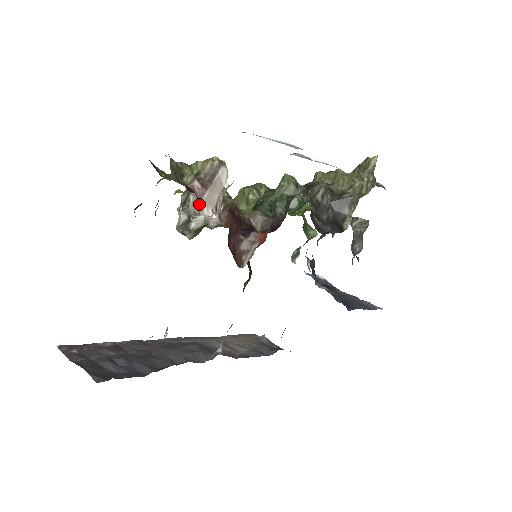
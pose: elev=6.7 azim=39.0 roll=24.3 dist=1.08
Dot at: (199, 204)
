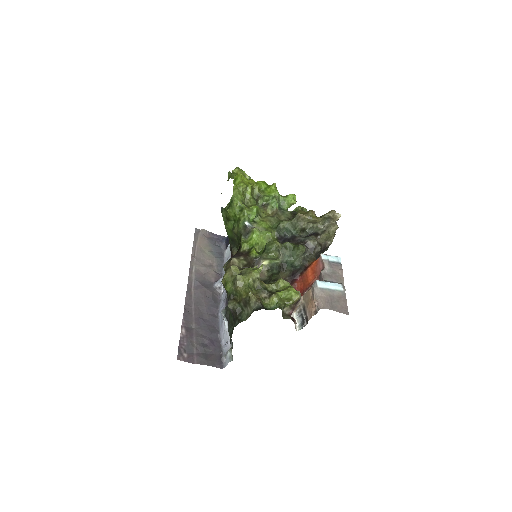
Dot at: (291, 316)
